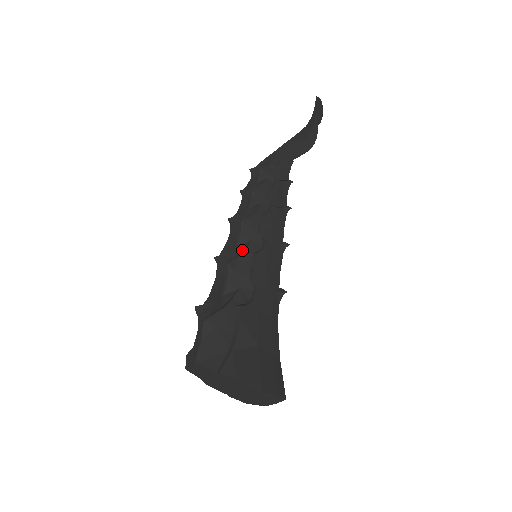
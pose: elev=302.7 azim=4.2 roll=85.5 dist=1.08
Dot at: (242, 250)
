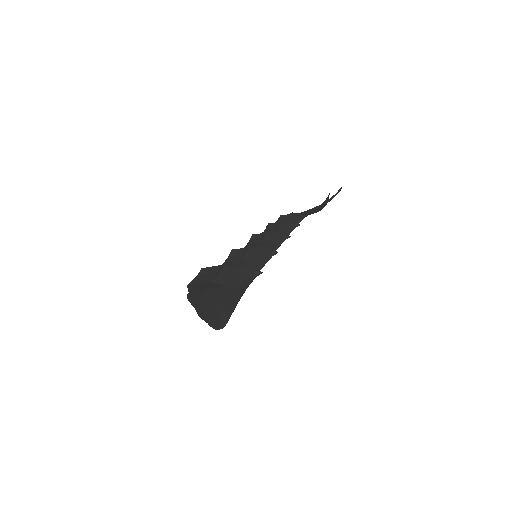
Dot at: occluded
